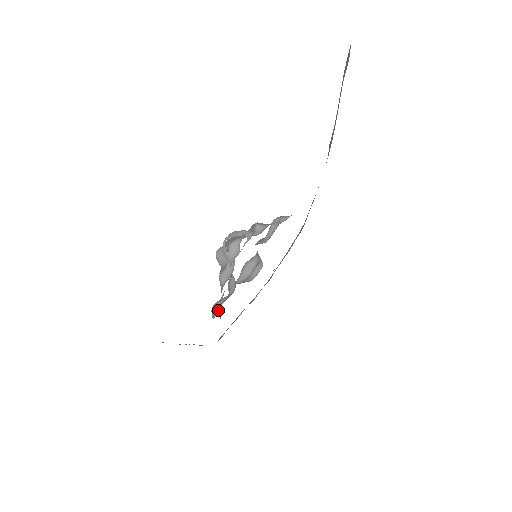
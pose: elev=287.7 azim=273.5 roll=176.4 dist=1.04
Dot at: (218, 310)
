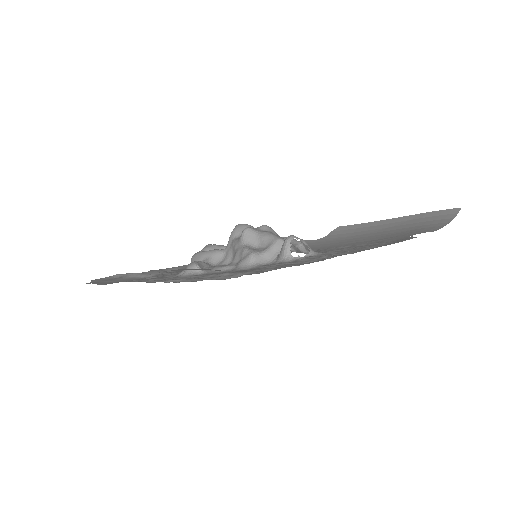
Dot at: (205, 271)
